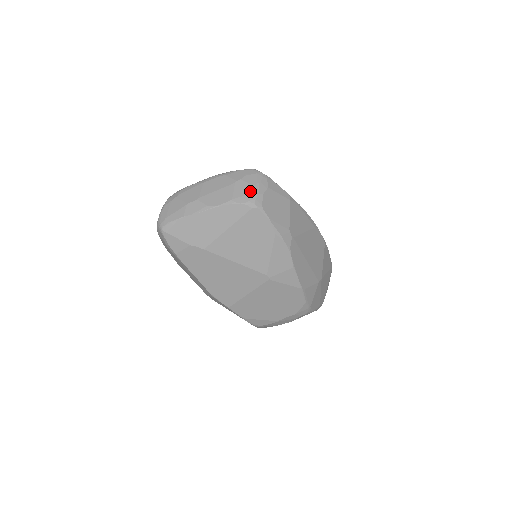
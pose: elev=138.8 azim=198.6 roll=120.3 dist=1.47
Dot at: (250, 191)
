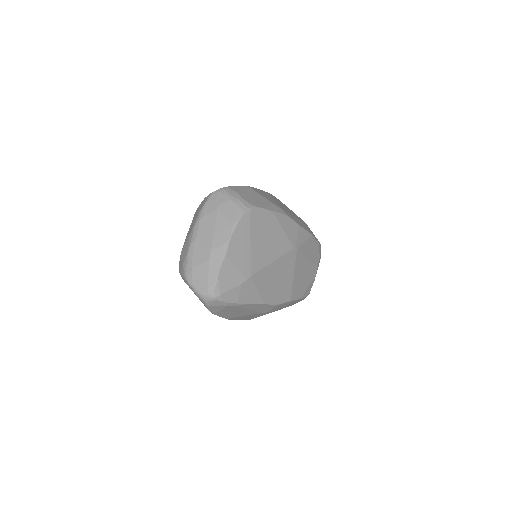
Dot at: (234, 205)
